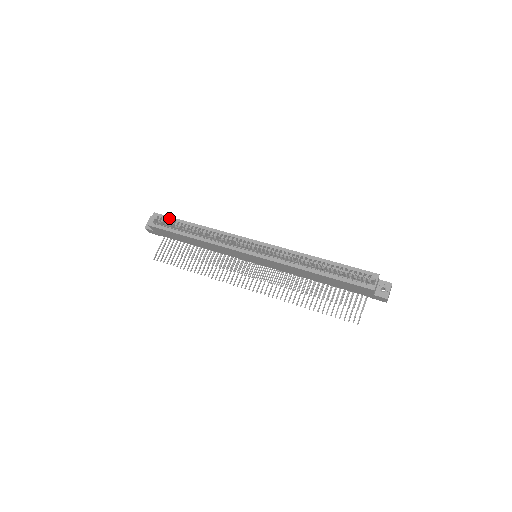
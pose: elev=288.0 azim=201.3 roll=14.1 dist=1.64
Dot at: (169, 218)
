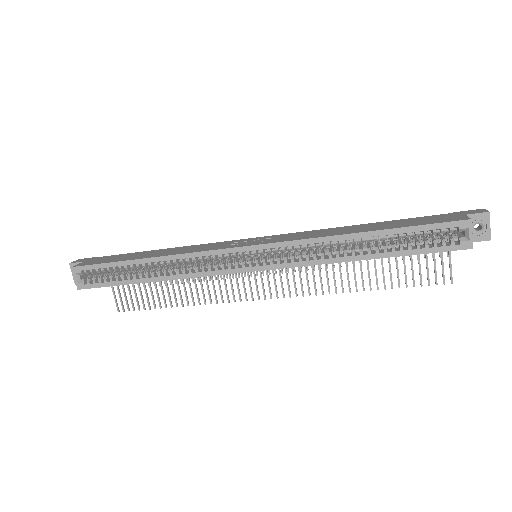
Dot at: (98, 267)
